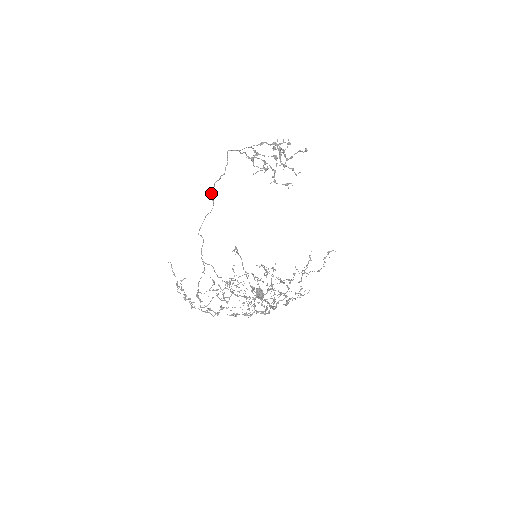
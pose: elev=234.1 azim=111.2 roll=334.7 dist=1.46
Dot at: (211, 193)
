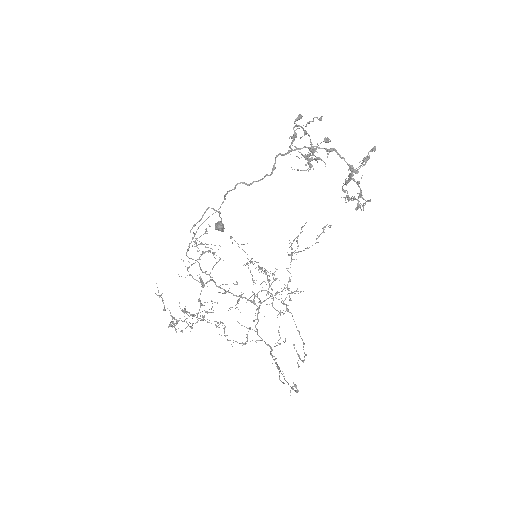
Dot at: (226, 193)
